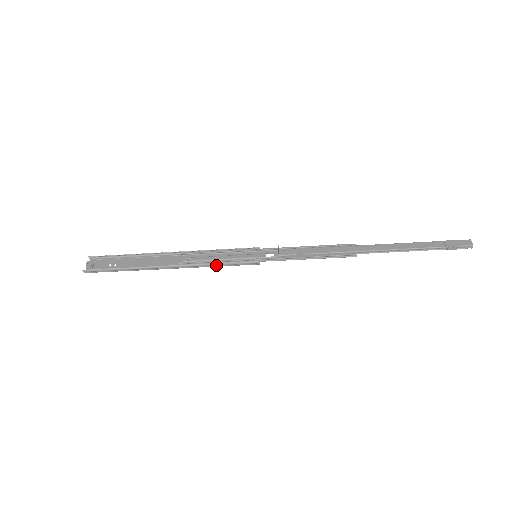
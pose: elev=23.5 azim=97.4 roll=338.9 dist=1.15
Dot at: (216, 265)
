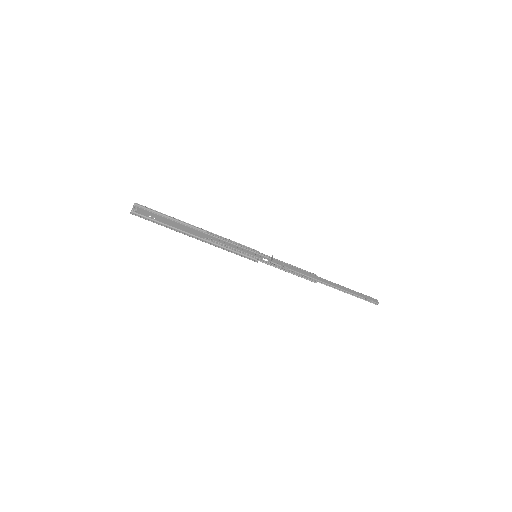
Dot at: (230, 250)
